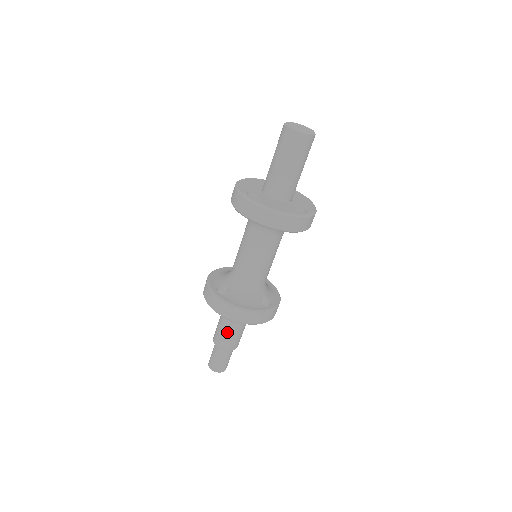
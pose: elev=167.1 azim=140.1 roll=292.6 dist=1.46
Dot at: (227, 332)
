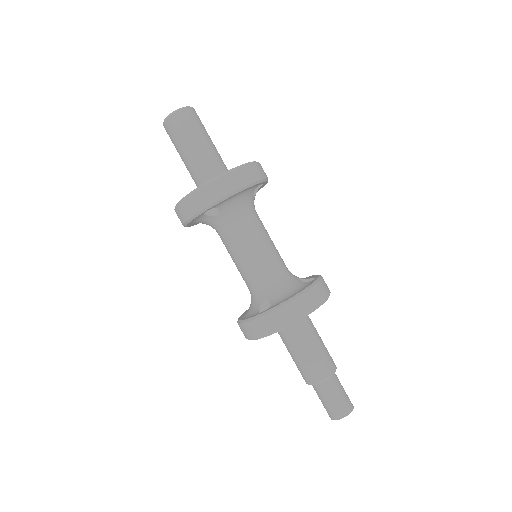
Dot at: (312, 353)
